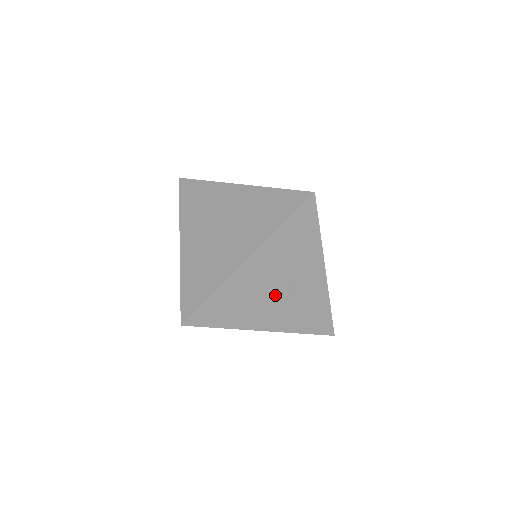
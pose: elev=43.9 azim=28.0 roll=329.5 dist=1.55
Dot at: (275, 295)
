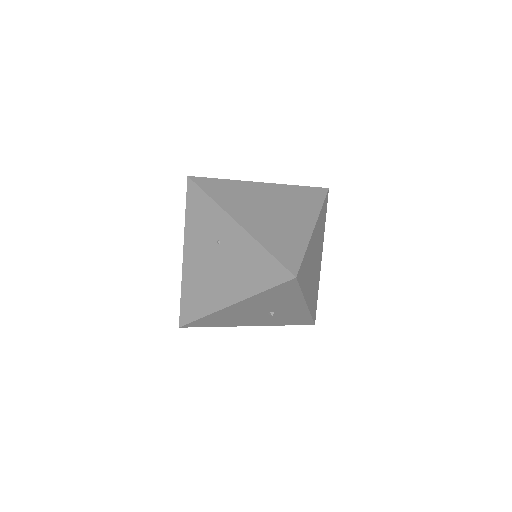
Dot at: (259, 315)
